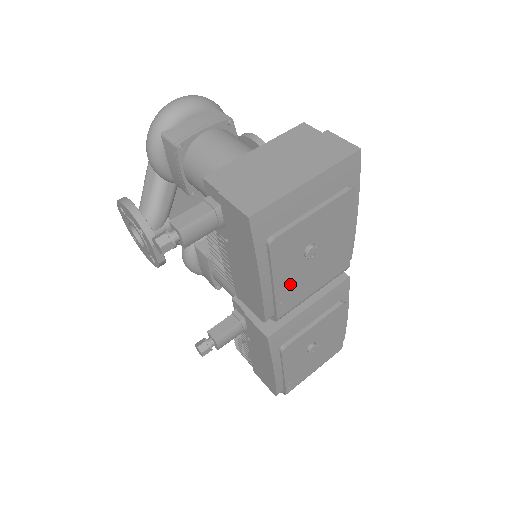
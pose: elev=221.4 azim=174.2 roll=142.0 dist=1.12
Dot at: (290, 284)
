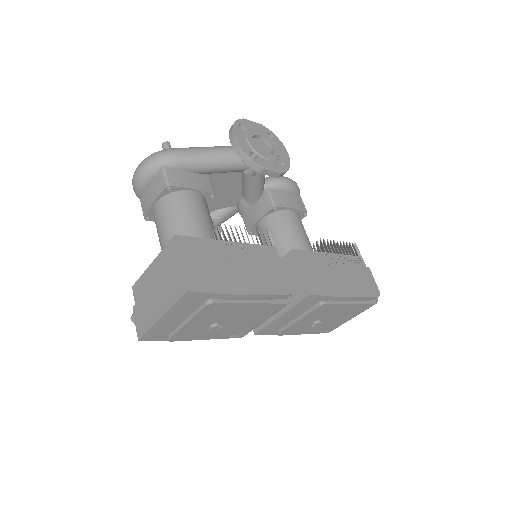
Dot at: (224, 333)
